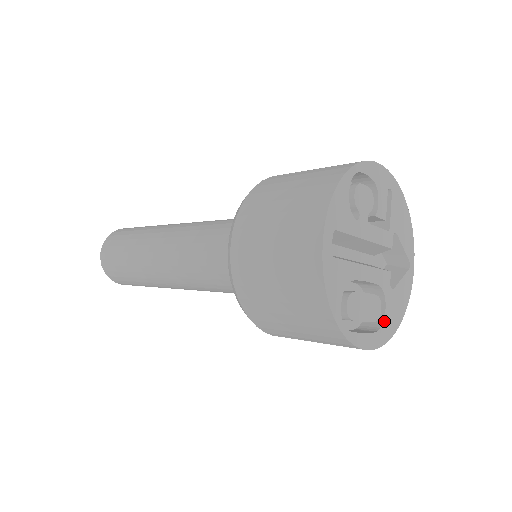
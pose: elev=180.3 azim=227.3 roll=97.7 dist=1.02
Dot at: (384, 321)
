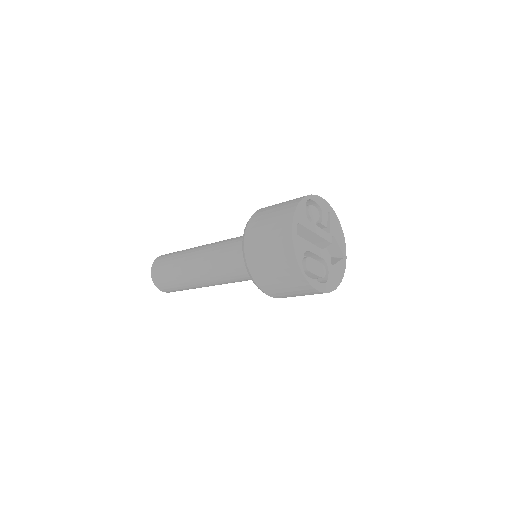
Dot at: (328, 280)
